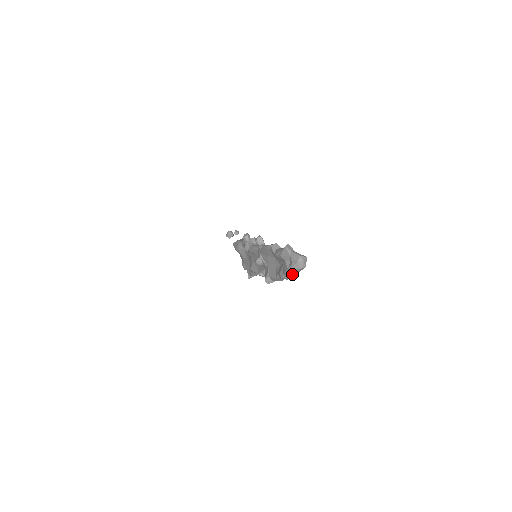
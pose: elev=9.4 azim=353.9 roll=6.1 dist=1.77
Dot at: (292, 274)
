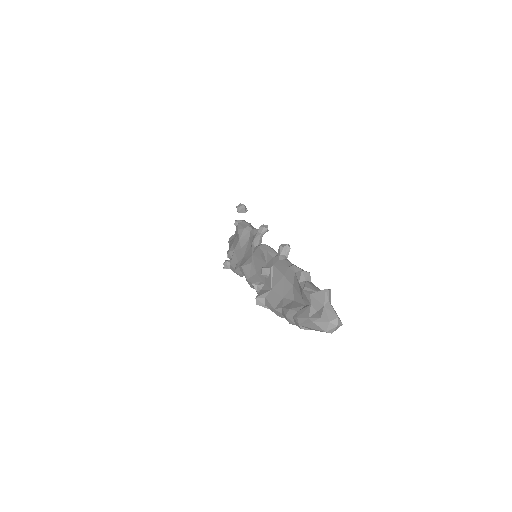
Dot at: (307, 326)
